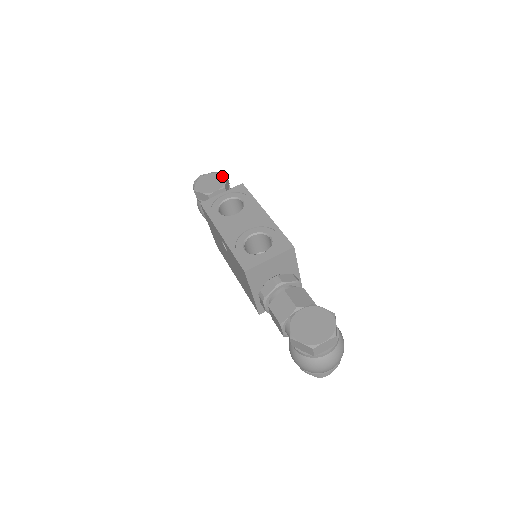
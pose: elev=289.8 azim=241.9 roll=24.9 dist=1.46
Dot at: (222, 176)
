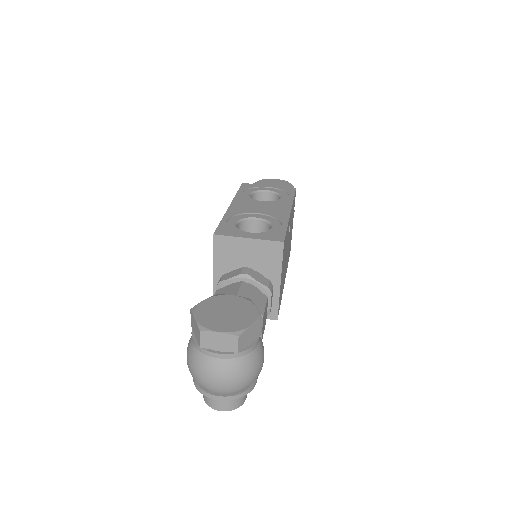
Dot at: (289, 185)
